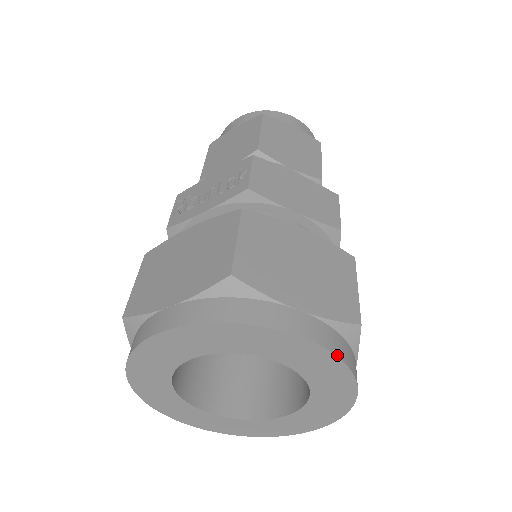
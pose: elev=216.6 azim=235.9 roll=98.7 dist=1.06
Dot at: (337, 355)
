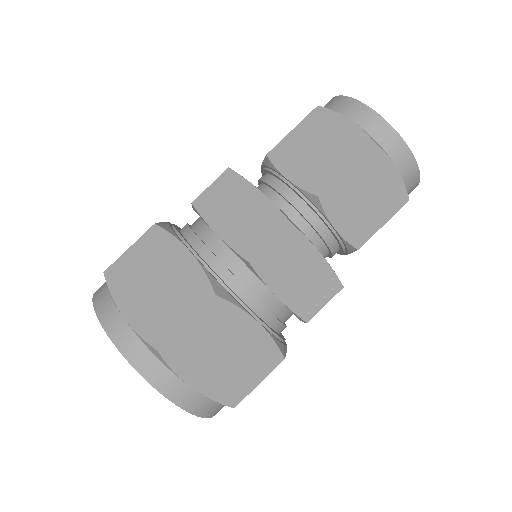
Dot at: (128, 360)
